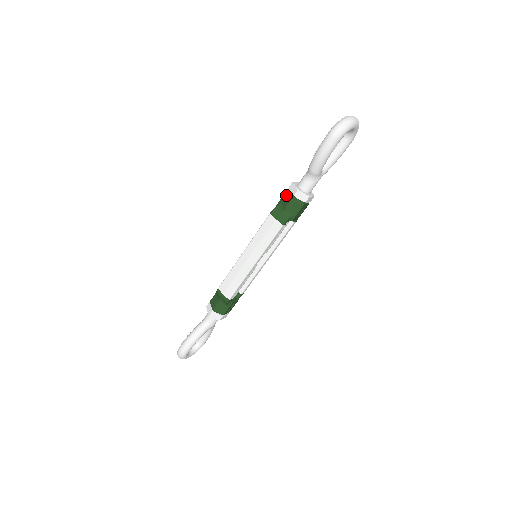
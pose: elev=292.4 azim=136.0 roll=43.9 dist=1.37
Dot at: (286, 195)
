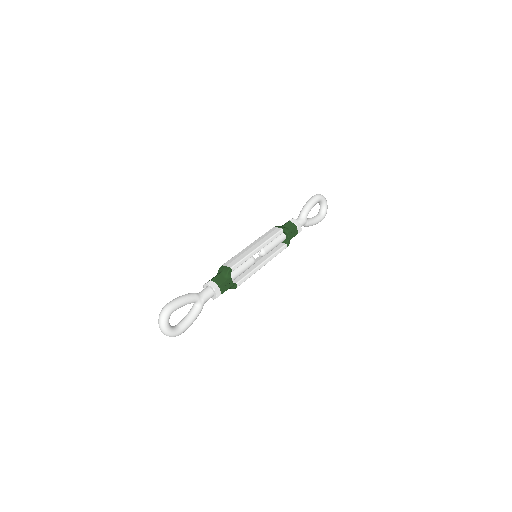
Dot at: occluded
